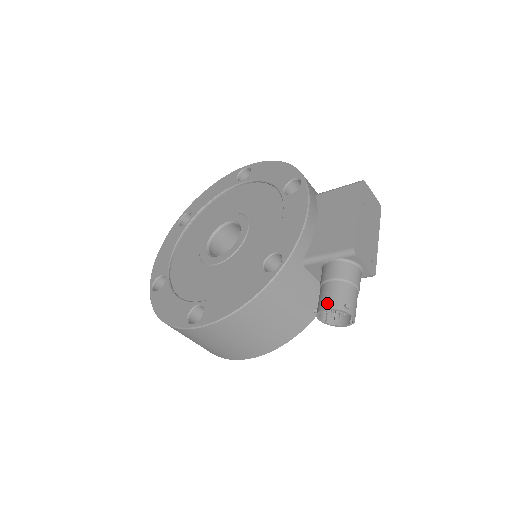
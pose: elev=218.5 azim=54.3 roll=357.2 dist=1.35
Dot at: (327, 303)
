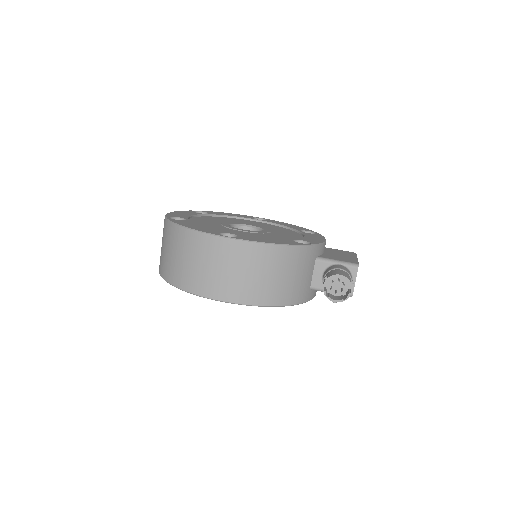
Dot at: (340, 273)
